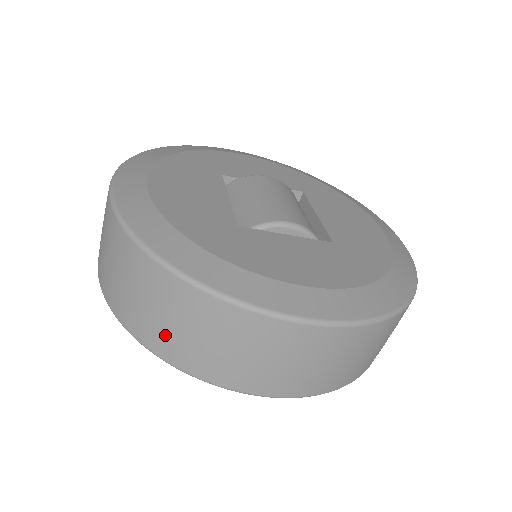
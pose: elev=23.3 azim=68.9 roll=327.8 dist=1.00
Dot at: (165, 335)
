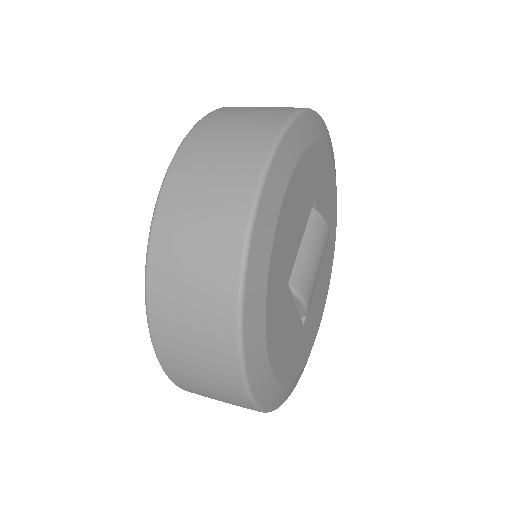
Dot at: (173, 313)
